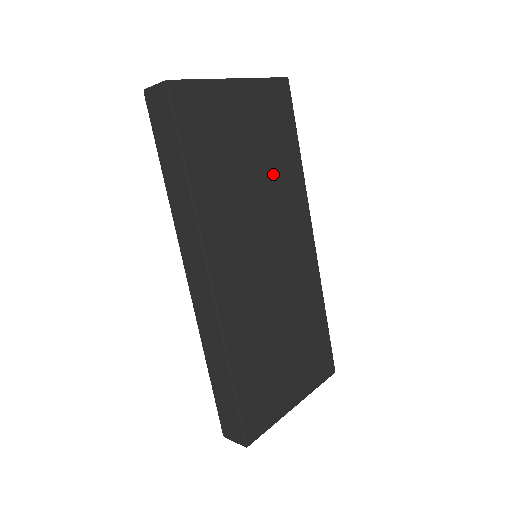
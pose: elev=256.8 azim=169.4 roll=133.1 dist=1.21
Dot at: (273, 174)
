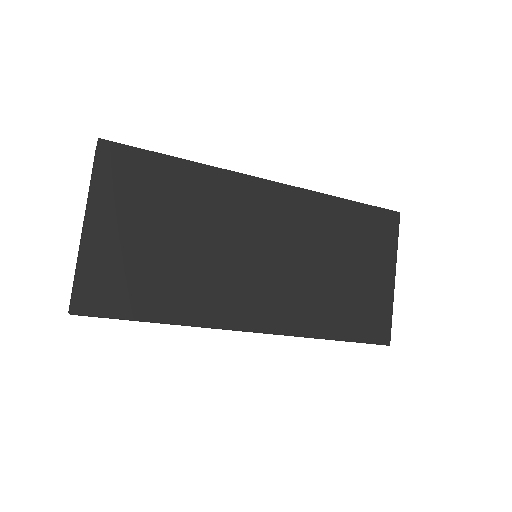
Dot at: (192, 213)
